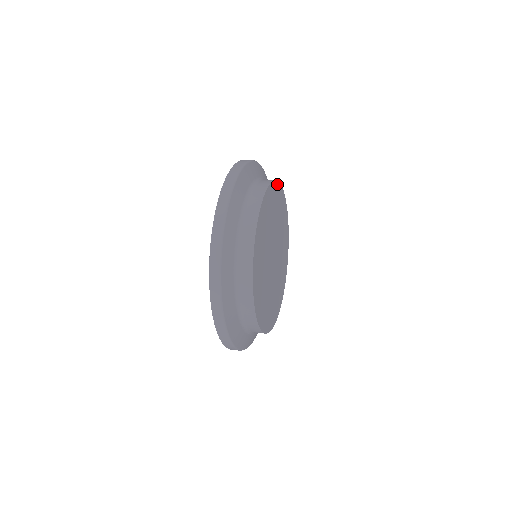
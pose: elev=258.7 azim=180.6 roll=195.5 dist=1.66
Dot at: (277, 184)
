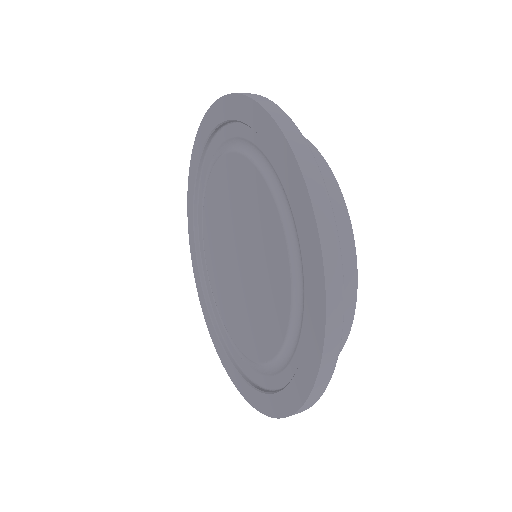
Dot at: occluded
